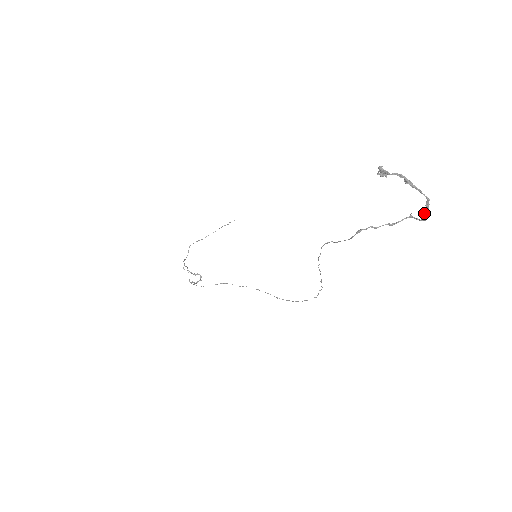
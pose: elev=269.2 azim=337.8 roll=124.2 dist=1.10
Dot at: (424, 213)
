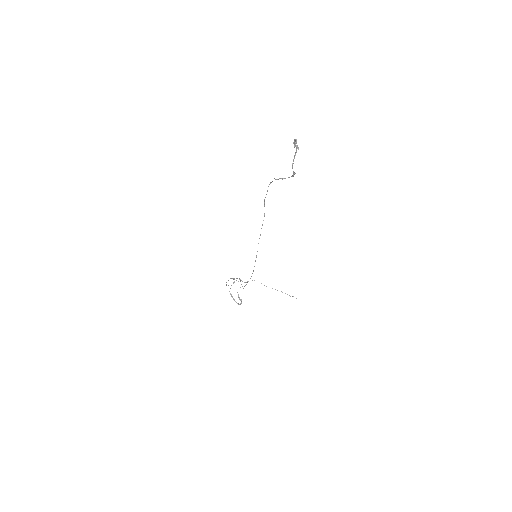
Dot at: (292, 164)
